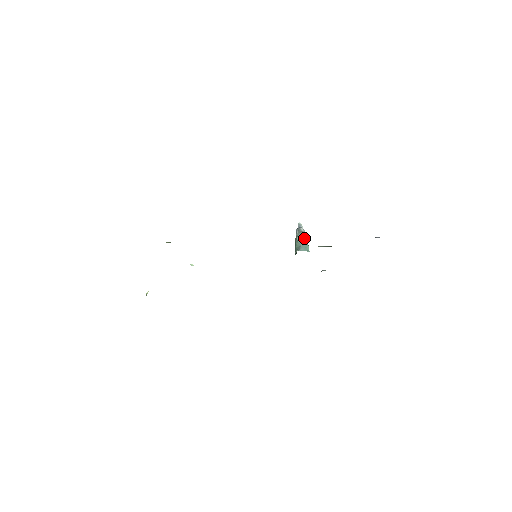
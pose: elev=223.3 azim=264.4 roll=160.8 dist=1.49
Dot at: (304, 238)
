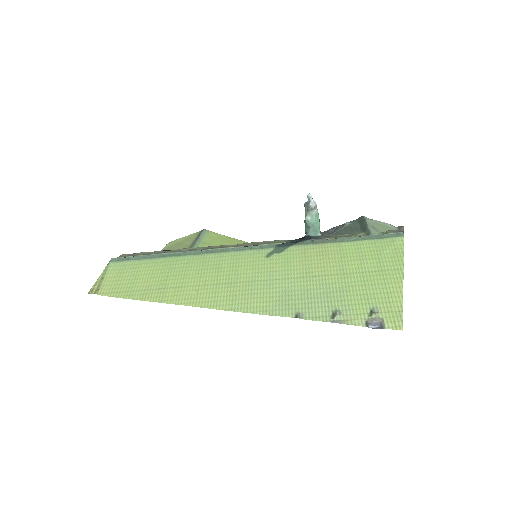
Dot at: (314, 218)
